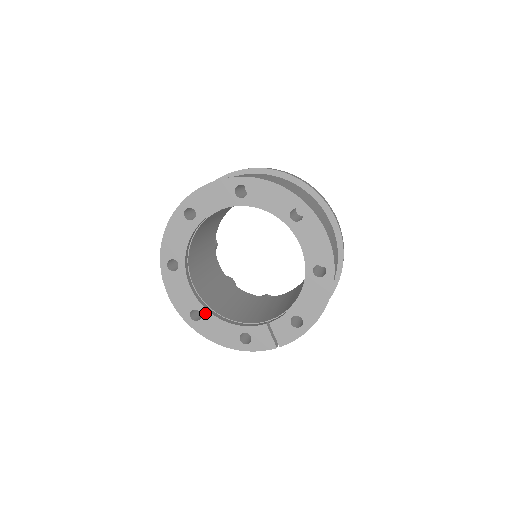
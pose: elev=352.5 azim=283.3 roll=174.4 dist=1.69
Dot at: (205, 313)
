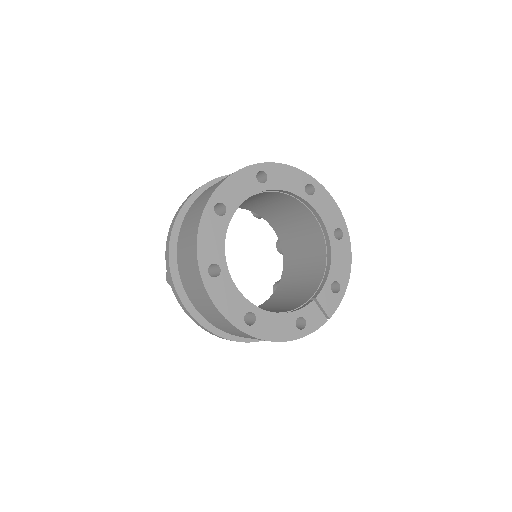
Dot at: (258, 312)
